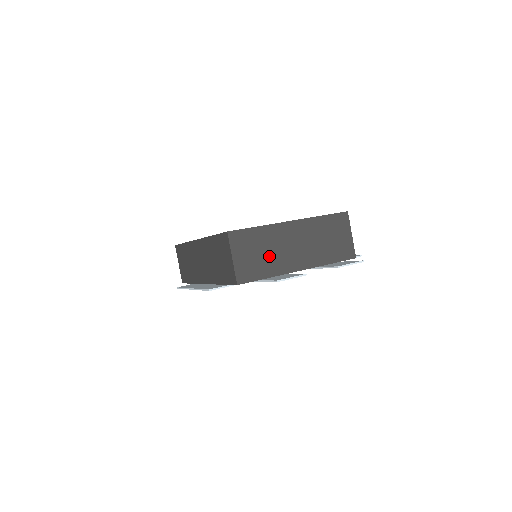
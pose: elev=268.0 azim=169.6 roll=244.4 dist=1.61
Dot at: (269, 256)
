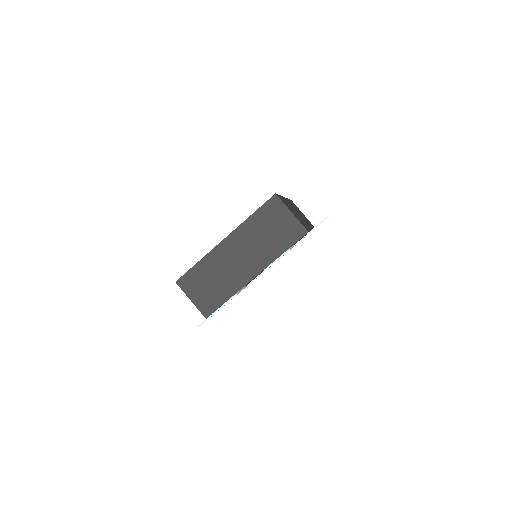
Dot at: (220, 281)
